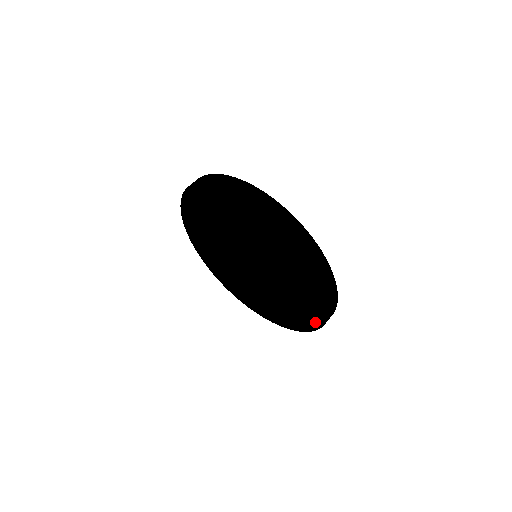
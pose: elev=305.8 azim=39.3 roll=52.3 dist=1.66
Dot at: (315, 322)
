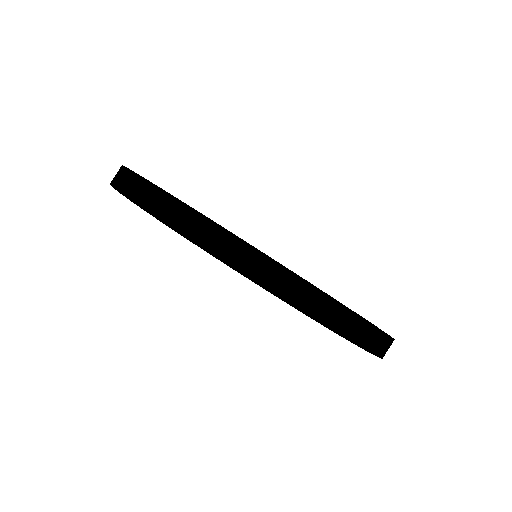
Dot at: occluded
